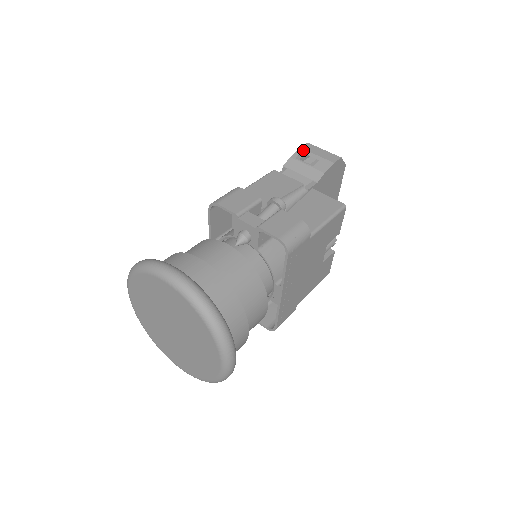
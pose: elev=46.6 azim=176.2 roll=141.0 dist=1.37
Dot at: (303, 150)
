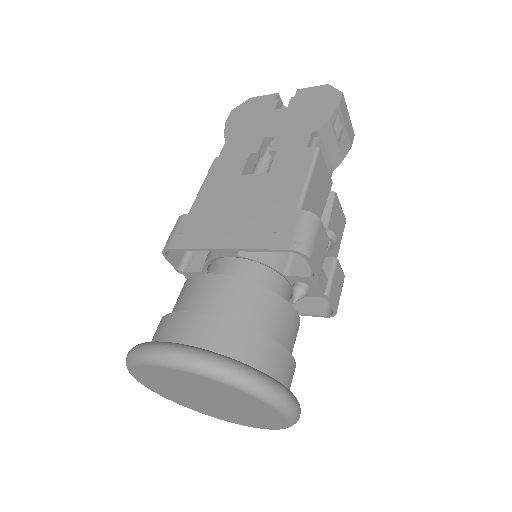
Dot at: (340, 112)
